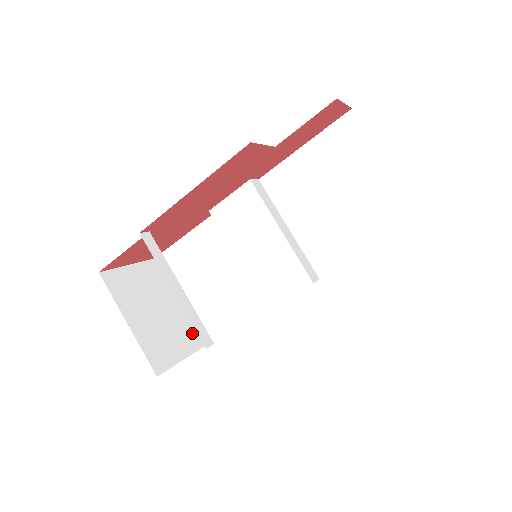
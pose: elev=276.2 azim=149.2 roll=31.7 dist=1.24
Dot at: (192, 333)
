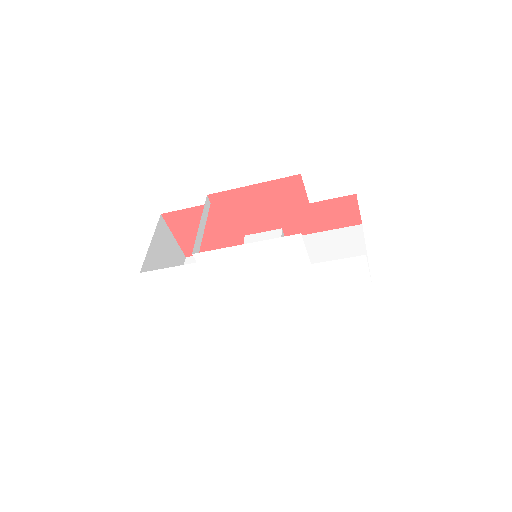
Dot at: occluded
